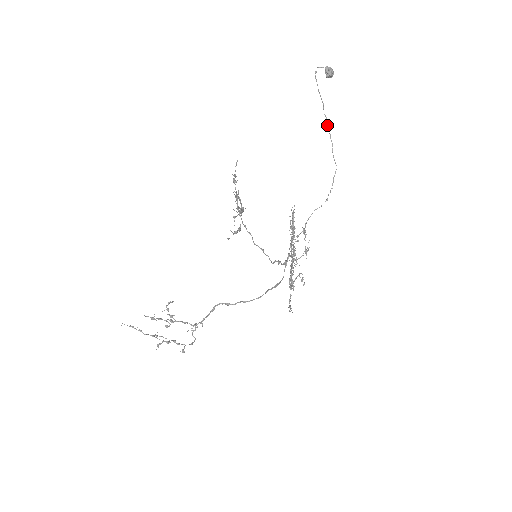
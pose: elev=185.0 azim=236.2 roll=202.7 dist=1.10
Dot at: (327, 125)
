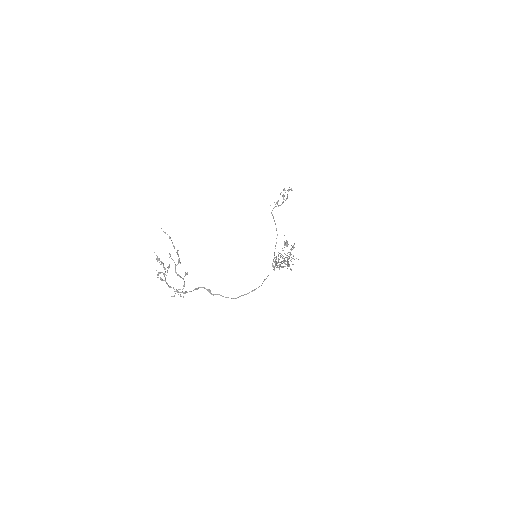
Dot at: occluded
